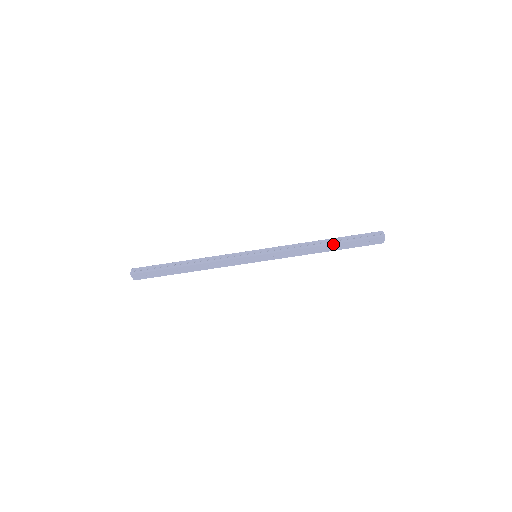
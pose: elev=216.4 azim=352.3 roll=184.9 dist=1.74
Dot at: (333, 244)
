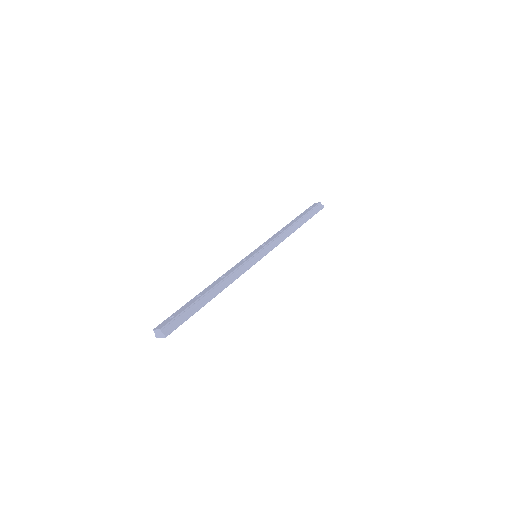
Dot at: occluded
